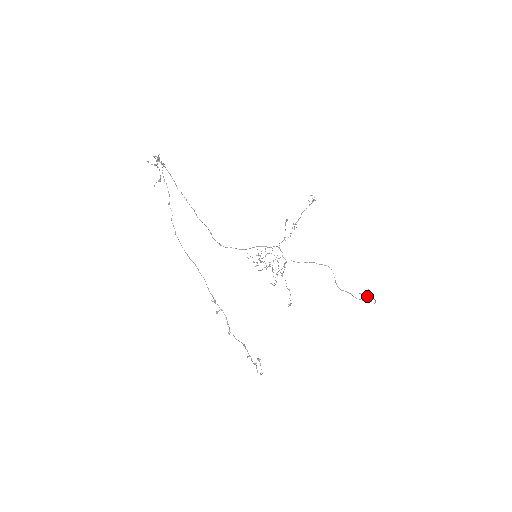
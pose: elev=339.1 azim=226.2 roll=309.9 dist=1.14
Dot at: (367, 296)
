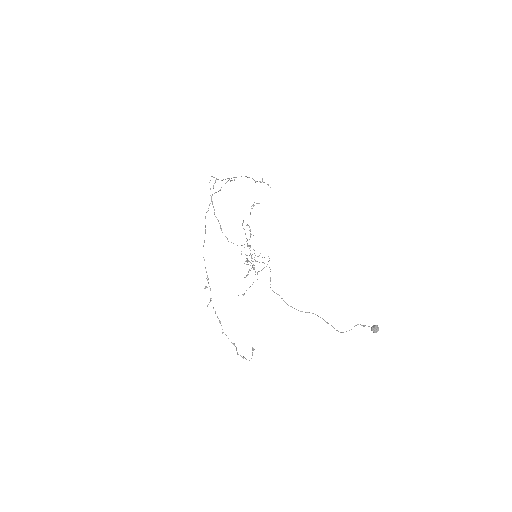
Dot at: (373, 331)
